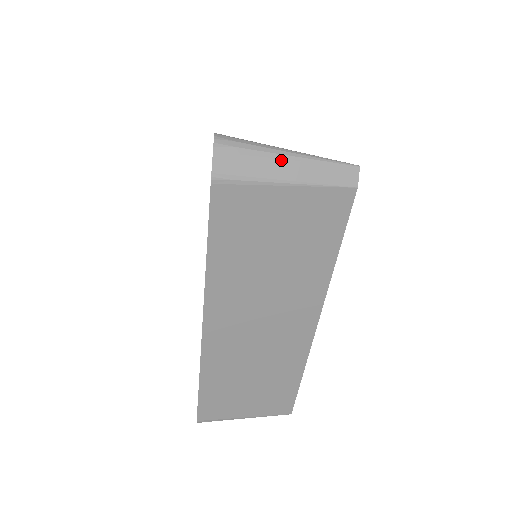
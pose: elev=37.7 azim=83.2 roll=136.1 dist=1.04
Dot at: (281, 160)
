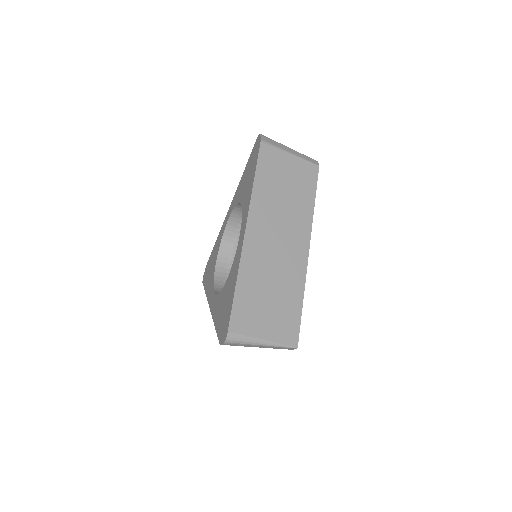
Dot at: (287, 147)
